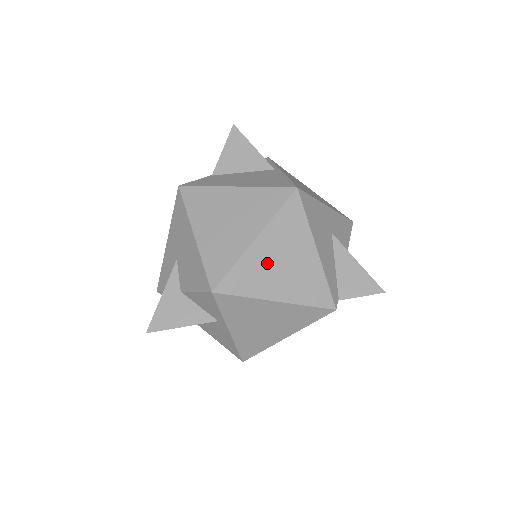
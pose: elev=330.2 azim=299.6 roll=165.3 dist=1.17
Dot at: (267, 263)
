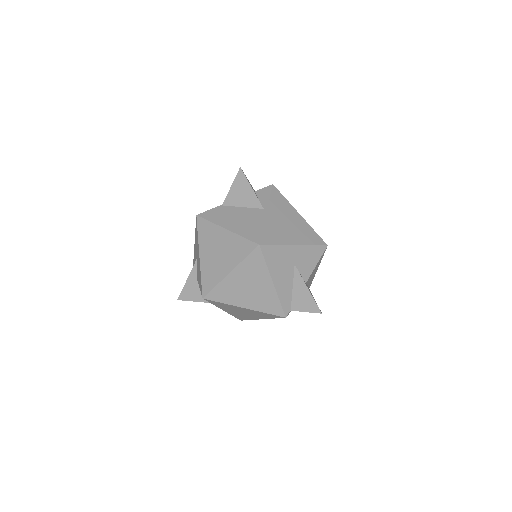
Dot at: (238, 287)
